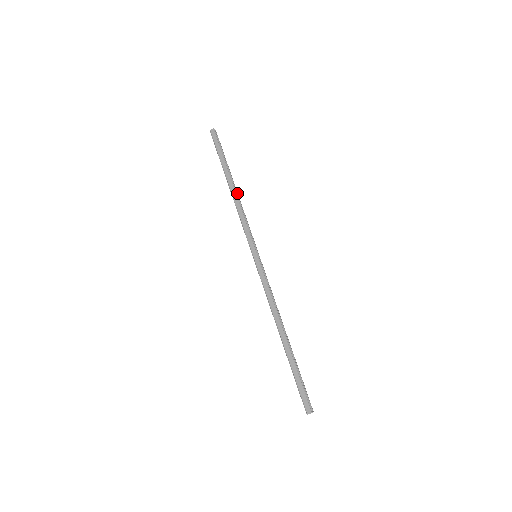
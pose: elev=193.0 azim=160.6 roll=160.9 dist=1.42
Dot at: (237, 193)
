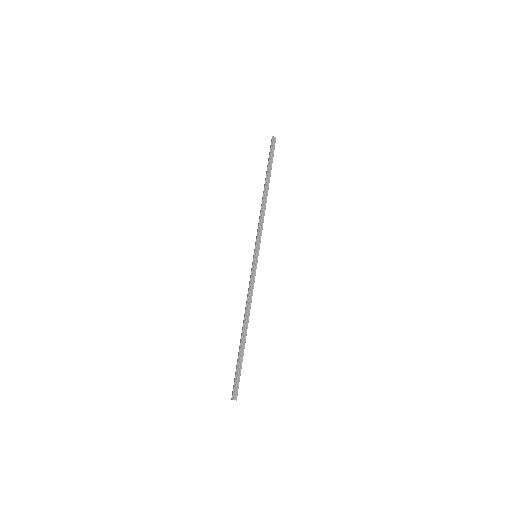
Dot at: (266, 197)
